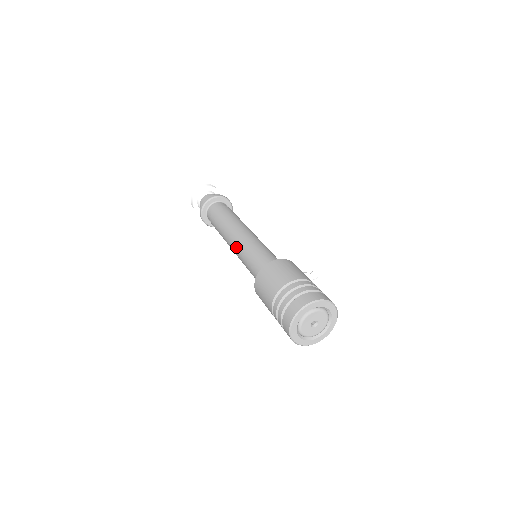
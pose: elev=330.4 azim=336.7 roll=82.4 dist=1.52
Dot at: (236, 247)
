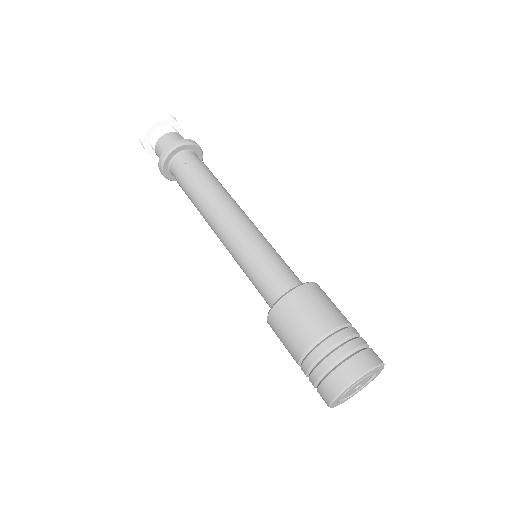
Dot at: (234, 234)
